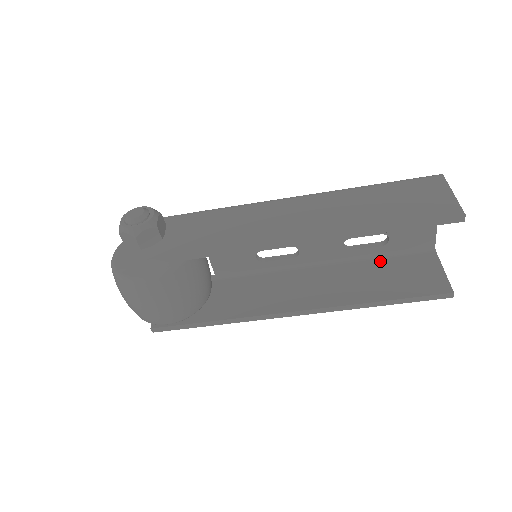
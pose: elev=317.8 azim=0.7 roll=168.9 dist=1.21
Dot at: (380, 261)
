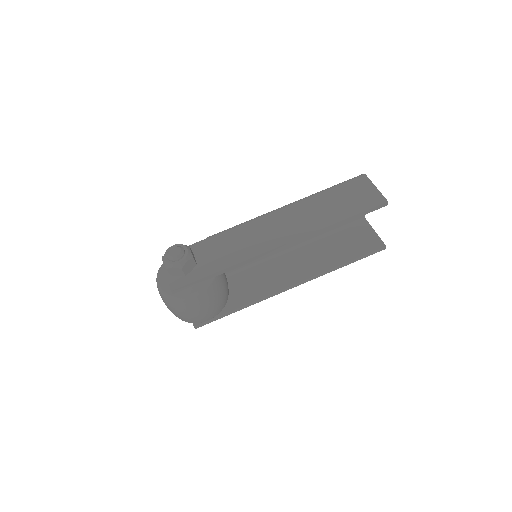
Dot at: (333, 236)
